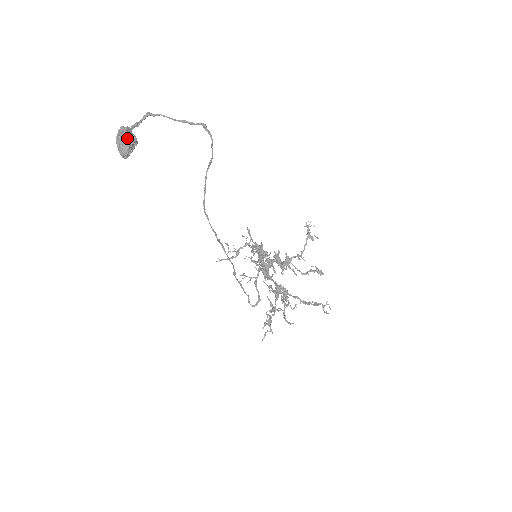
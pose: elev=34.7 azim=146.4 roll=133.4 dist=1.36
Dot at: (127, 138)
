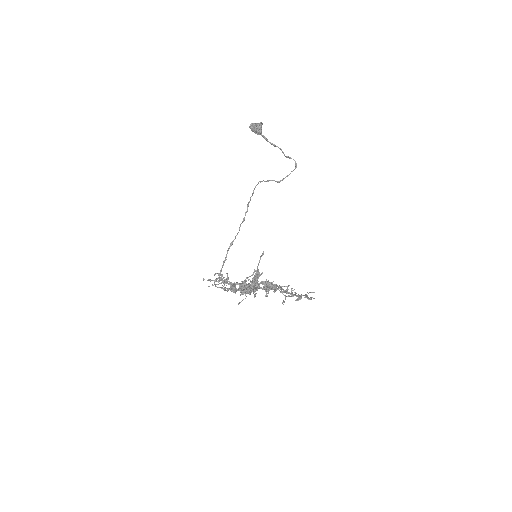
Dot at: (261, 122)
